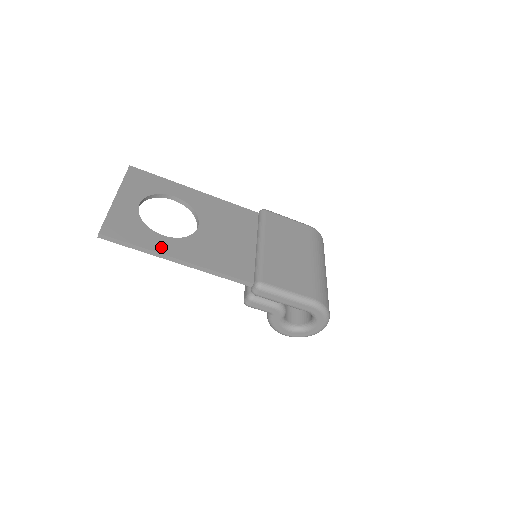
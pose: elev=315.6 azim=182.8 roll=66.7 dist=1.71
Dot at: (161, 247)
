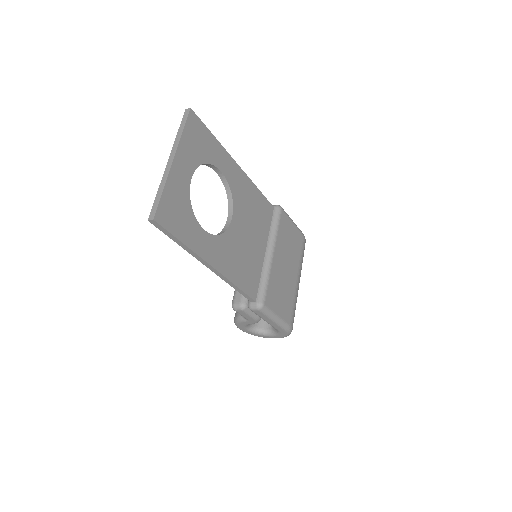
Dot at: (201, 247)
